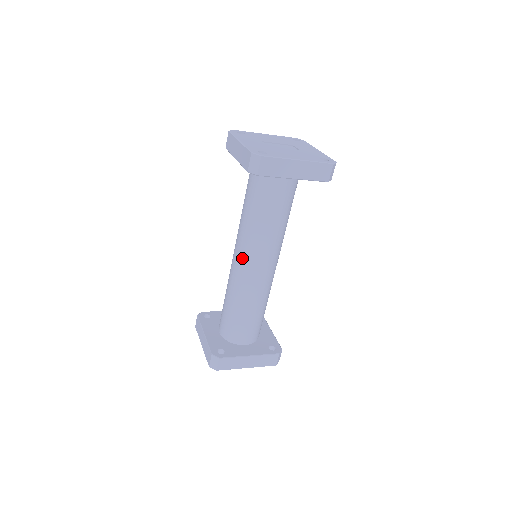
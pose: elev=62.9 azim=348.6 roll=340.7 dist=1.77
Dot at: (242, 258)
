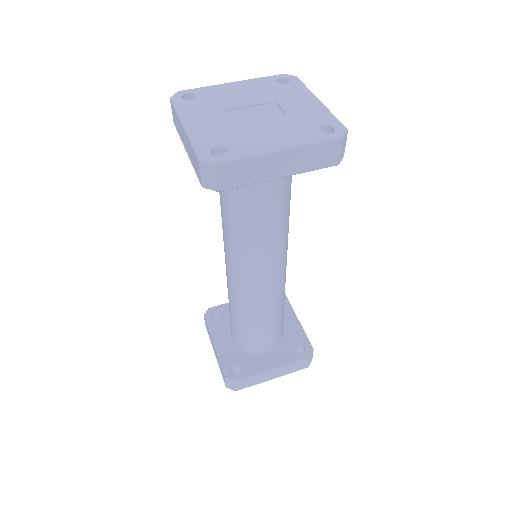
Dot at: (235, 270)
